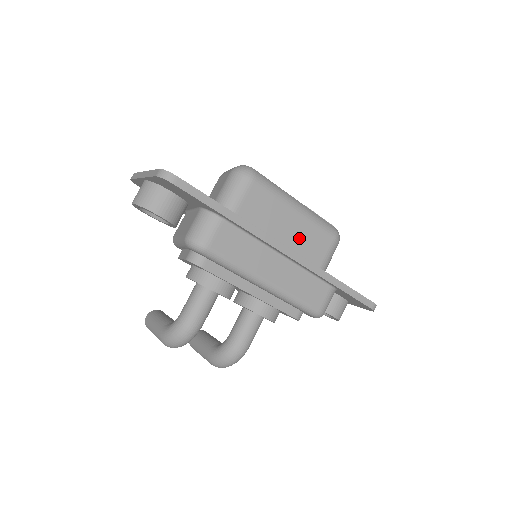
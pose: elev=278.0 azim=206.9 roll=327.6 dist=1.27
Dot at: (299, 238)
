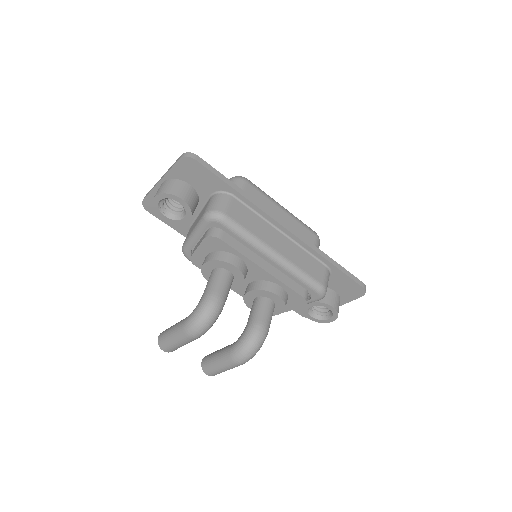
Dot at: occluded
